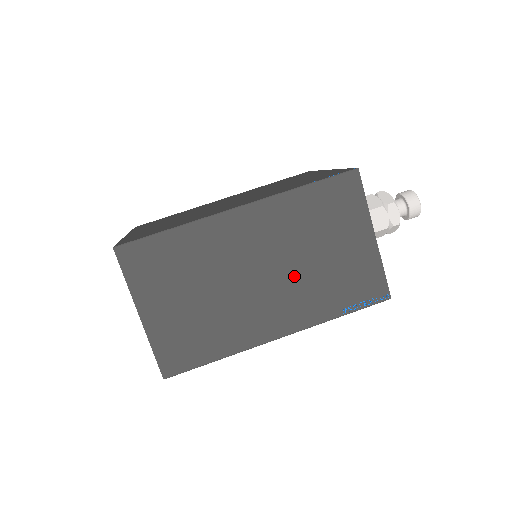
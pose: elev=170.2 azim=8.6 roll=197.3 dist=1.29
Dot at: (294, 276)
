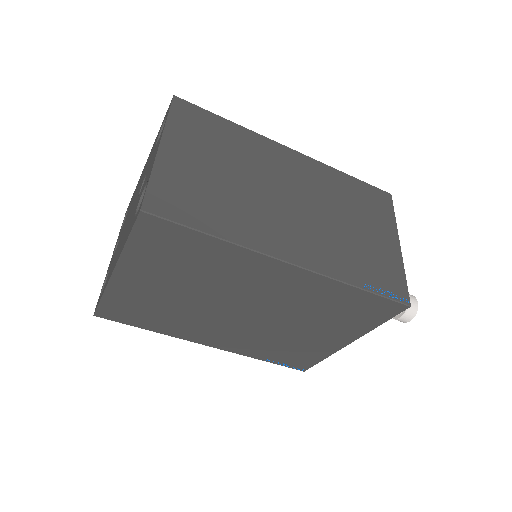
Dot at: (322, 223)
